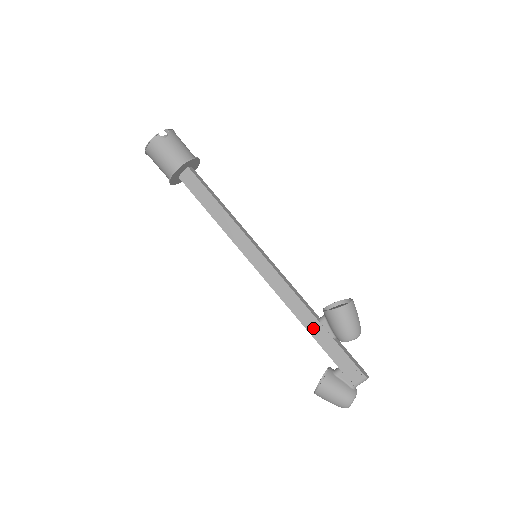
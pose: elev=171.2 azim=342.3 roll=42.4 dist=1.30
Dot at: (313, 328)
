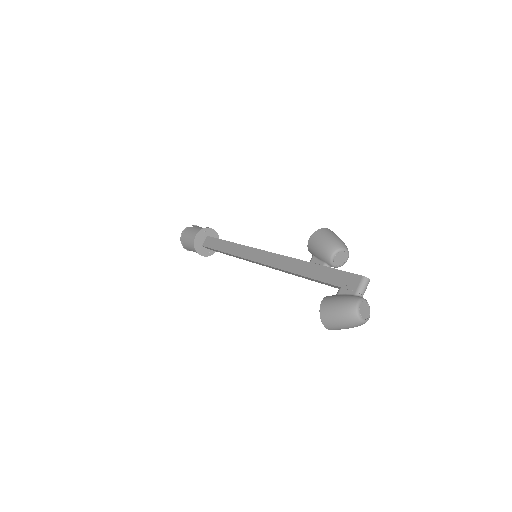
Dot at: (306, 270)
